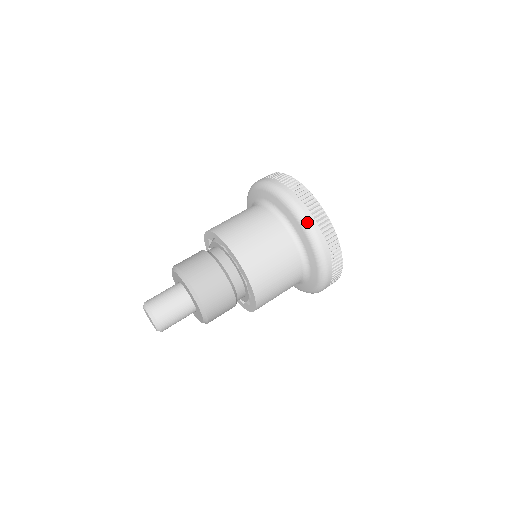
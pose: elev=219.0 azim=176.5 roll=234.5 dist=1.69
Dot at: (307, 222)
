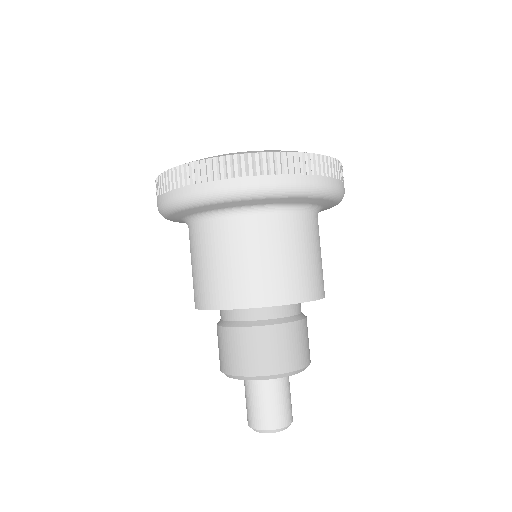
Dot at: (323, 189)
